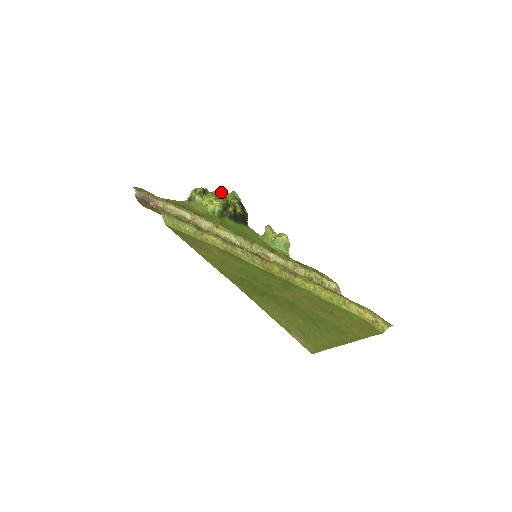
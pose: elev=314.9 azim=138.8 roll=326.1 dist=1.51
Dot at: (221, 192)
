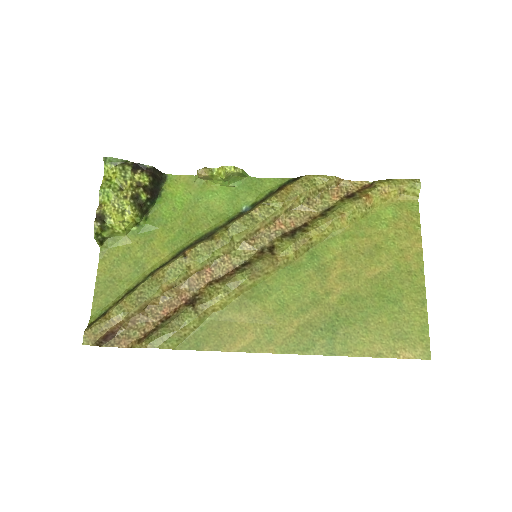
Dot at: (108, 190)
